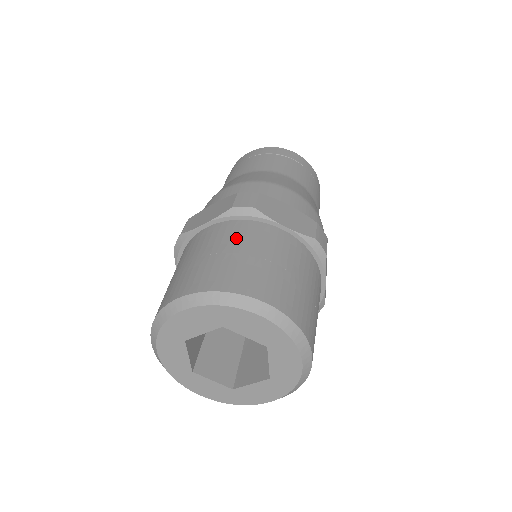
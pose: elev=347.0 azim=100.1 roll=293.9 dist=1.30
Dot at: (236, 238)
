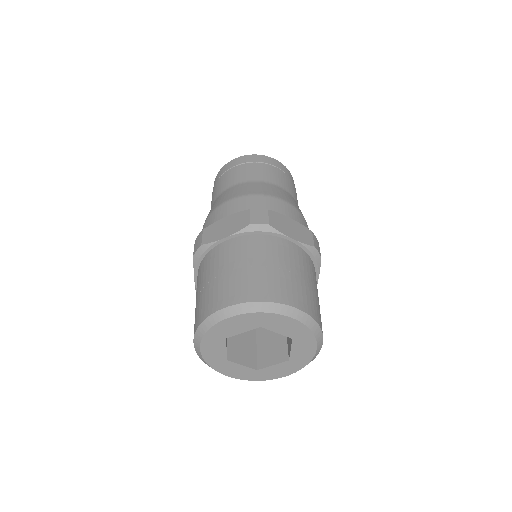
Dot at: (259, 252)
